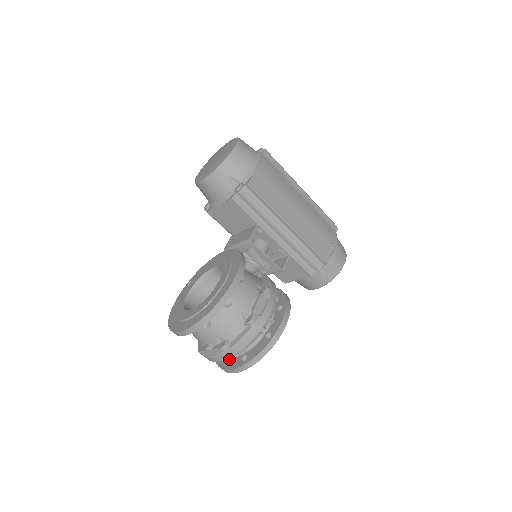
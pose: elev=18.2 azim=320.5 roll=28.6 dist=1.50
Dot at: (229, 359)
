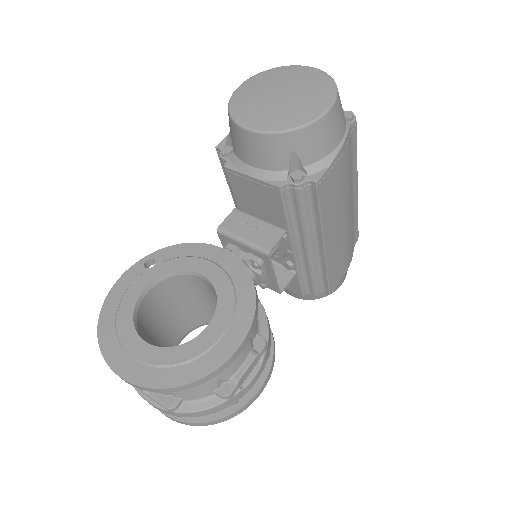
Dot at: occluded
